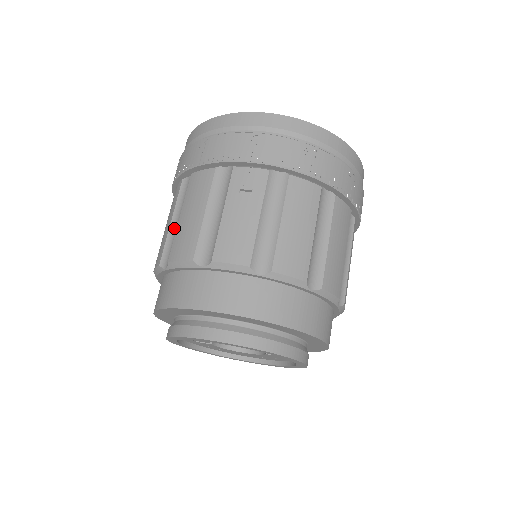
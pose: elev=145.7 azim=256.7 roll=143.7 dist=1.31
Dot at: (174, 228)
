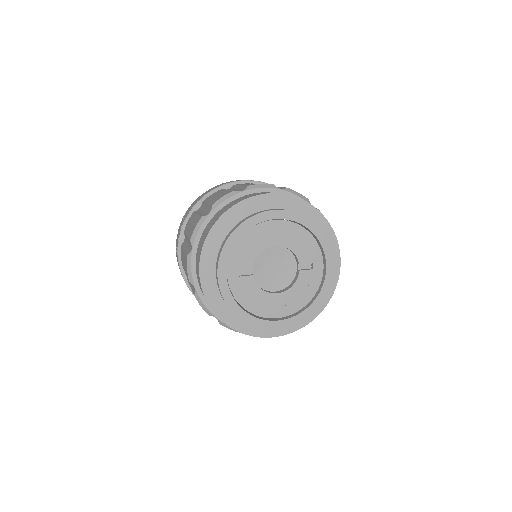
Dot at: (203, 212)
